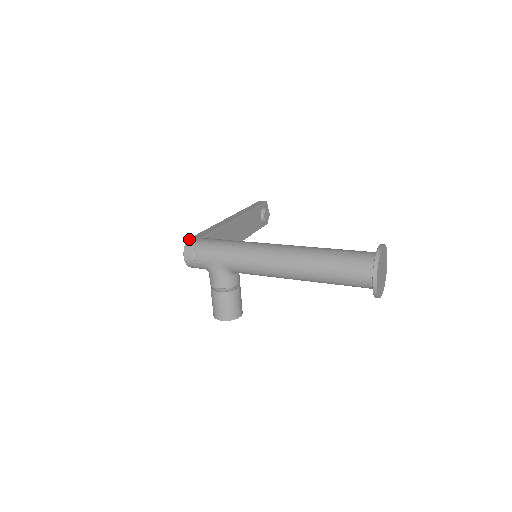
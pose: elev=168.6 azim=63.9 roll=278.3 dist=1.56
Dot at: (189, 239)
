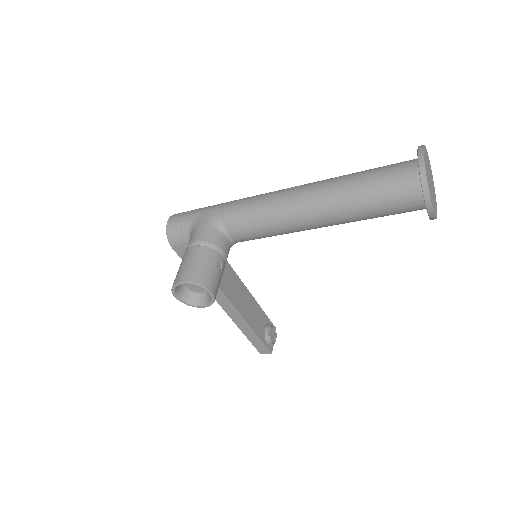
Dot at: occluded
